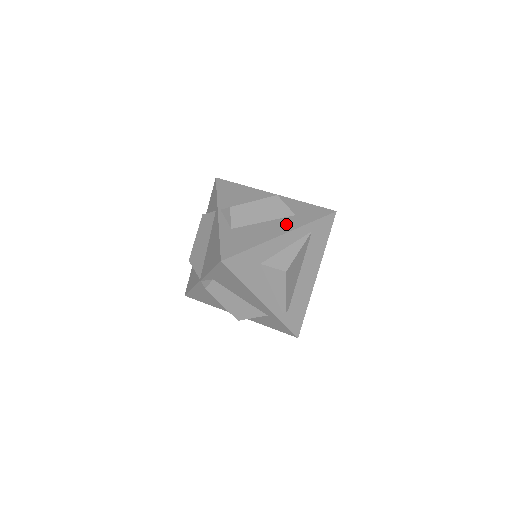
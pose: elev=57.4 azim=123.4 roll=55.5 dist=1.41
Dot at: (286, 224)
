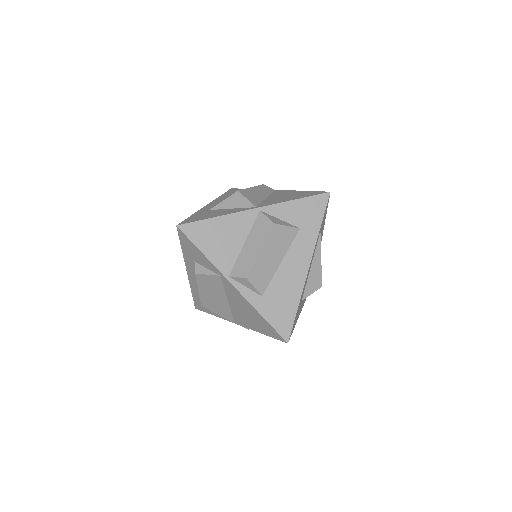
Dot at: (302, 250)
